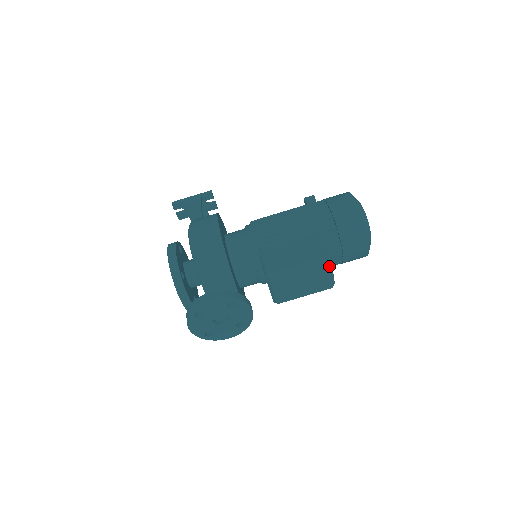
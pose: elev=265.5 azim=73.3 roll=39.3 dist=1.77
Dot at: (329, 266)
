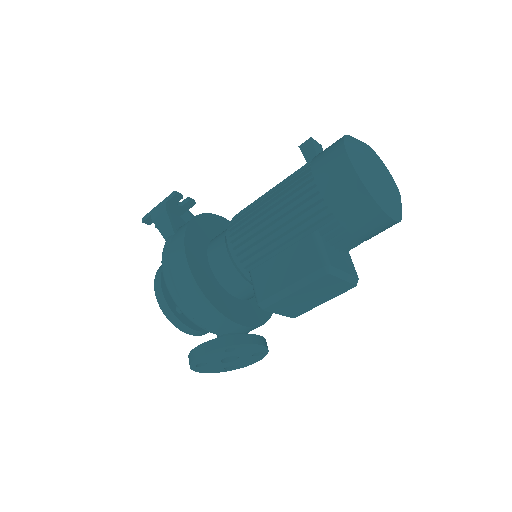
Dot at: (333, 276)
